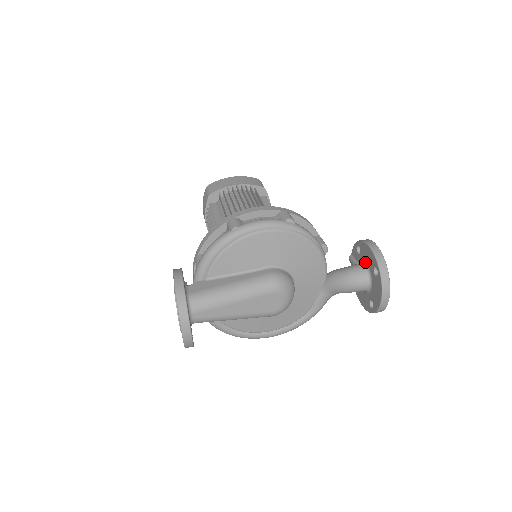
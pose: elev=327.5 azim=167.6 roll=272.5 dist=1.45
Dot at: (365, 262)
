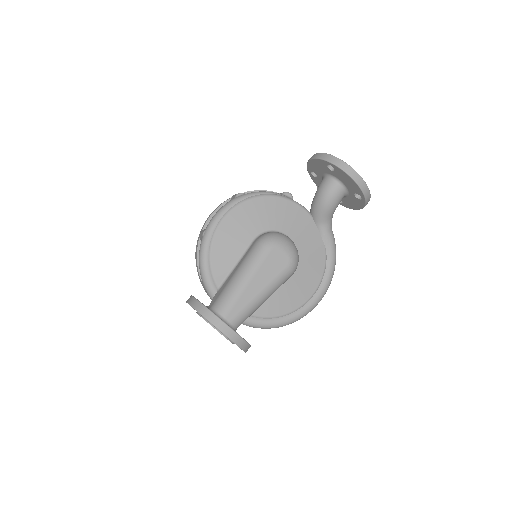
Dot at: (323, 174)
